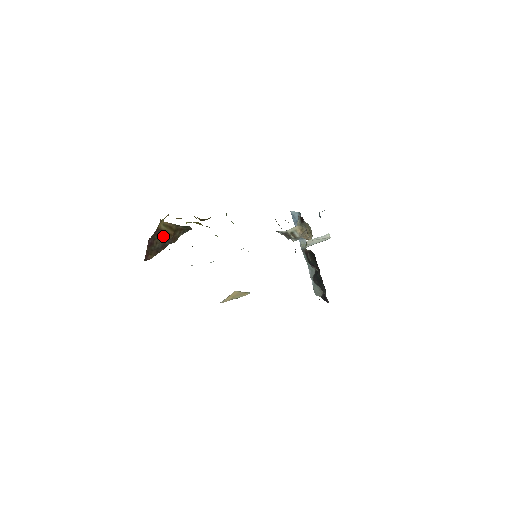
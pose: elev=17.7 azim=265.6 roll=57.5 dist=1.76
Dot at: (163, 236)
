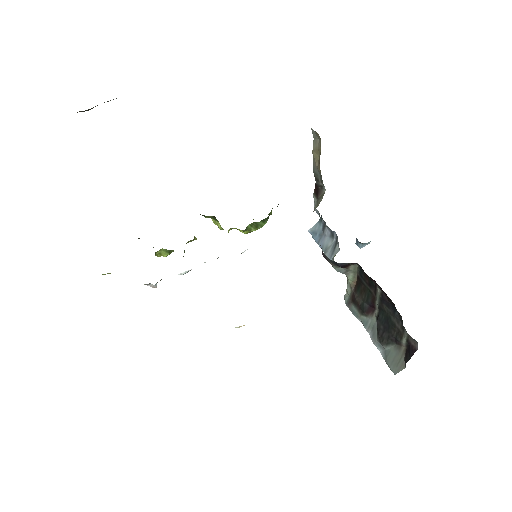
Dot at: occluded
